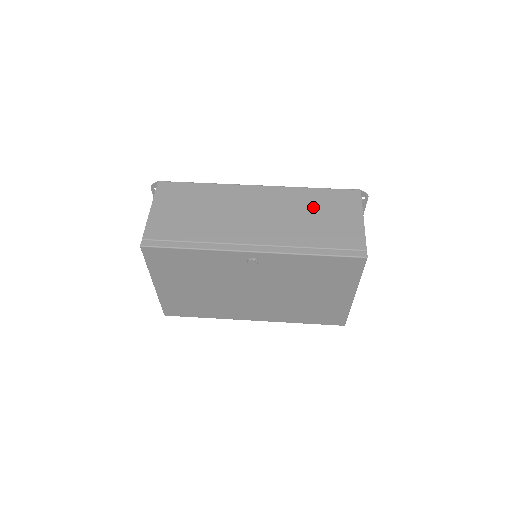
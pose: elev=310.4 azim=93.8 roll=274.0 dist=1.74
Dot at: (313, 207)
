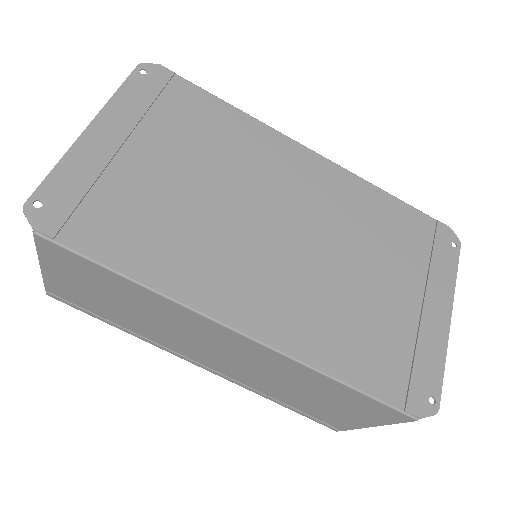
Dot at: (312, 390)
